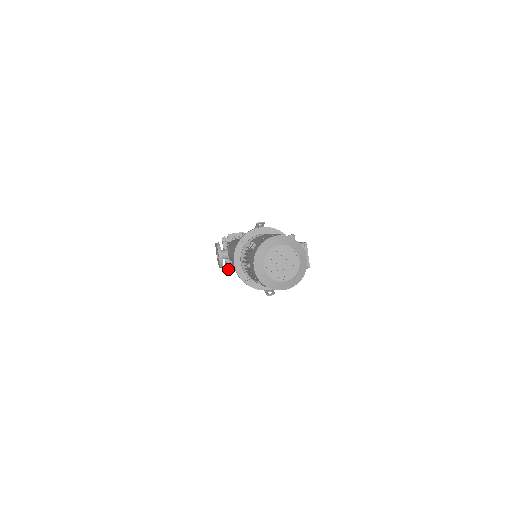
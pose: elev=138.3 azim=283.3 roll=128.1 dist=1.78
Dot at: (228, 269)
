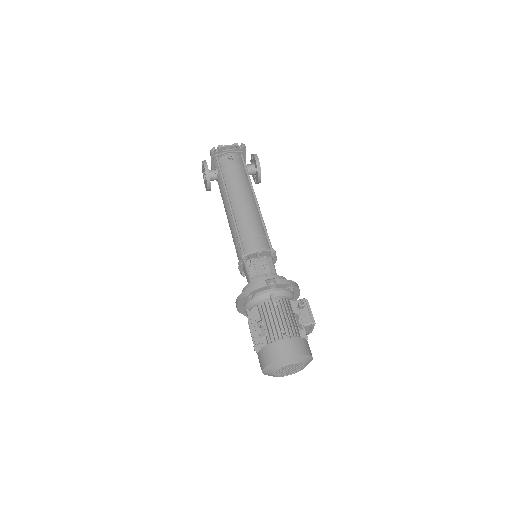
Dot at: occluded
